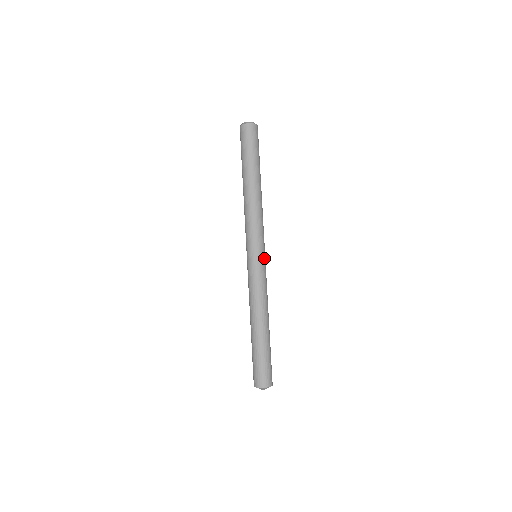
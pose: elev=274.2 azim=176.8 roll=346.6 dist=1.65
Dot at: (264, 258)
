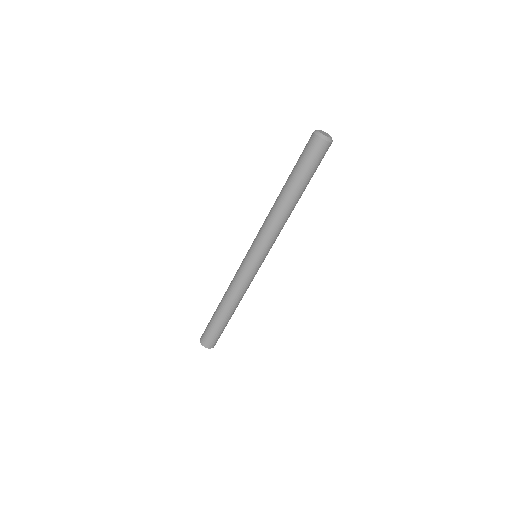
Dot at: occluded
